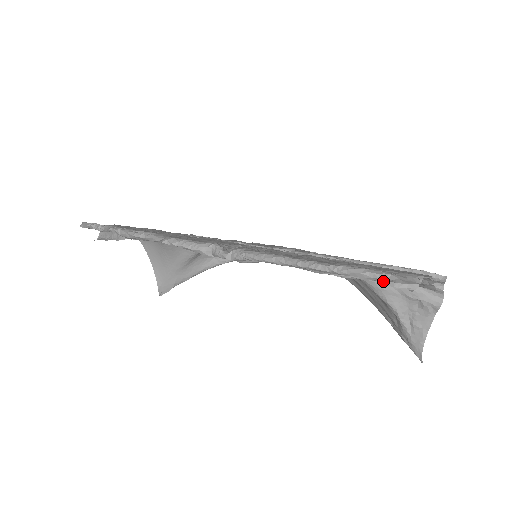
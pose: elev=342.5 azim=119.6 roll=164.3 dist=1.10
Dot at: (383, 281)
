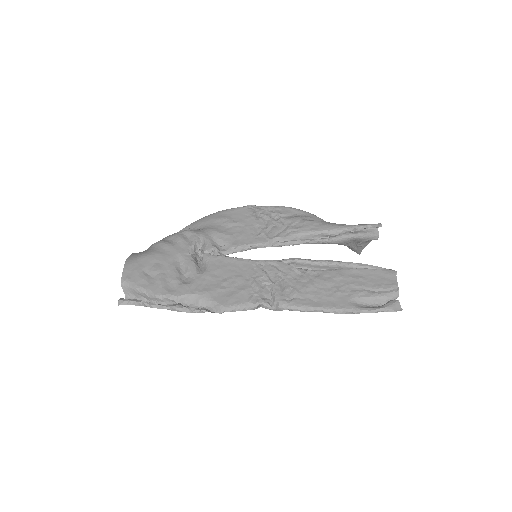
Dot at: (379, 303)
